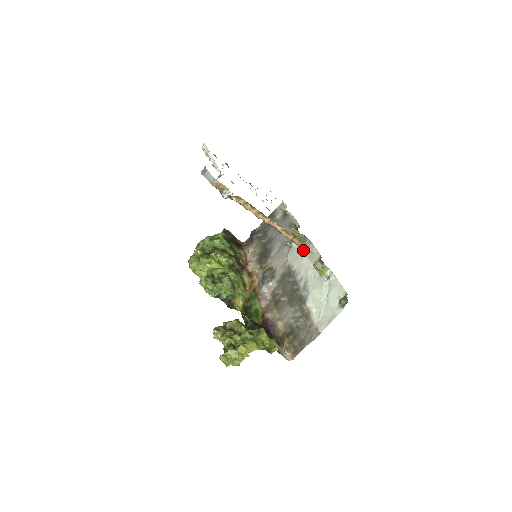
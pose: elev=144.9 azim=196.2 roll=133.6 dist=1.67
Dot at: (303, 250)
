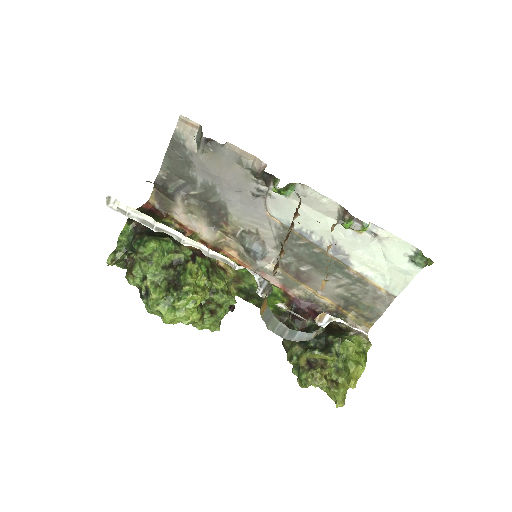
Dot at: occluded
